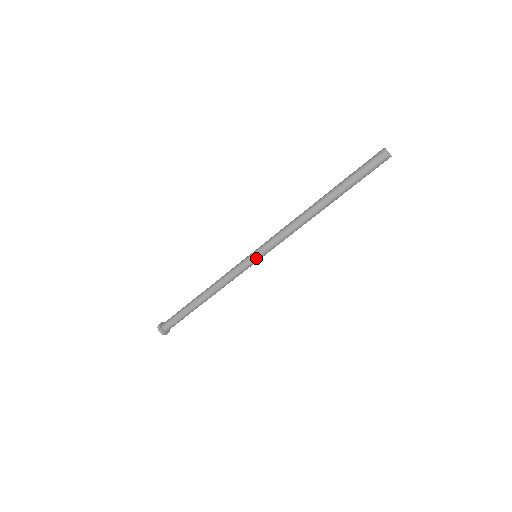
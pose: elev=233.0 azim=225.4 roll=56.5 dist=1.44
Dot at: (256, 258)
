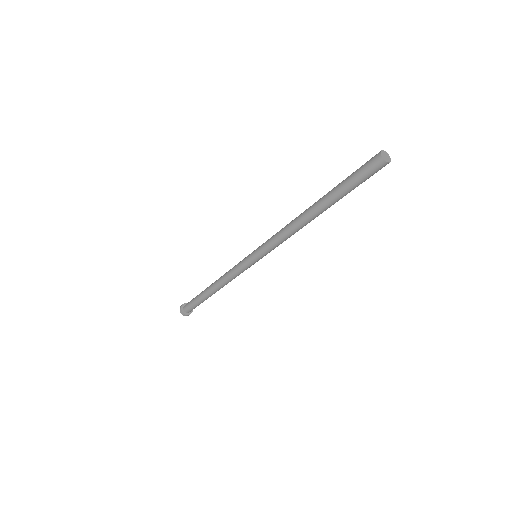
Dot at: (258, 260)
